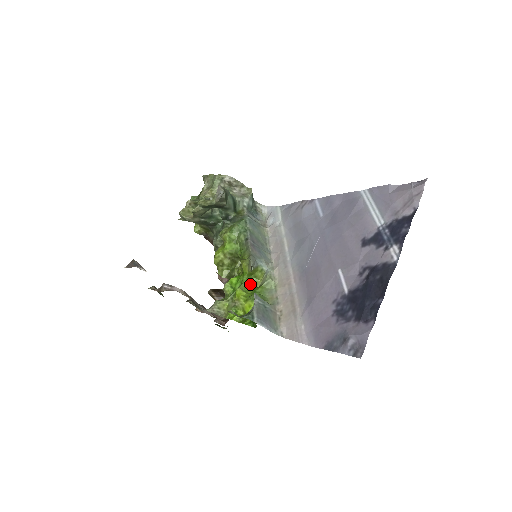
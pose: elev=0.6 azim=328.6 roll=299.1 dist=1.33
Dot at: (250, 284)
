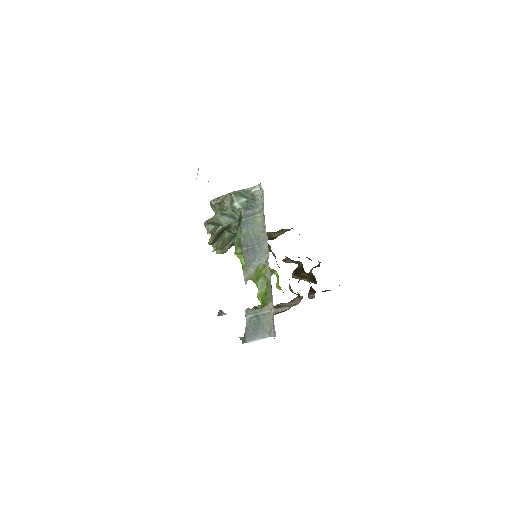
Dot at: (265, 284)
